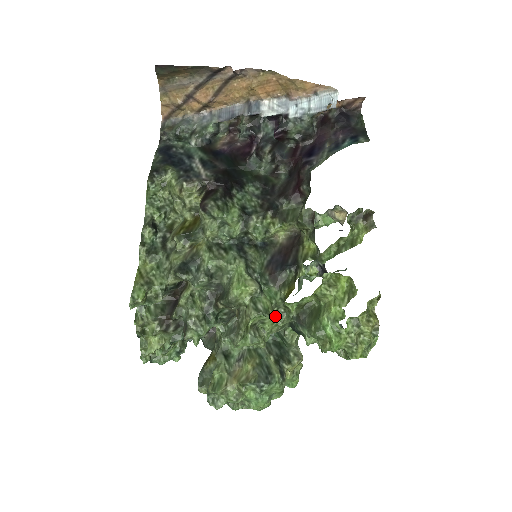
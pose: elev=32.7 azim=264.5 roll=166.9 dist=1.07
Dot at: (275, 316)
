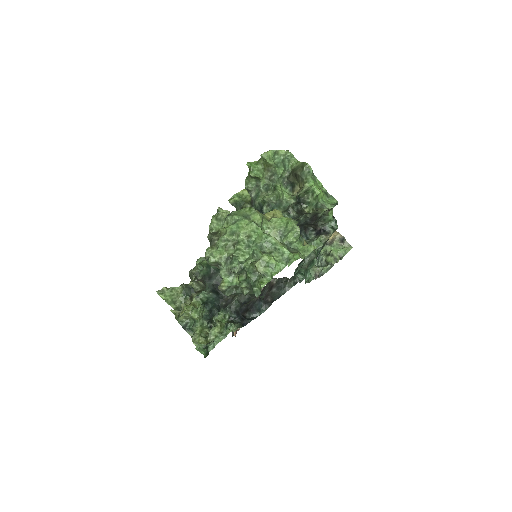
Dot at: occluded
